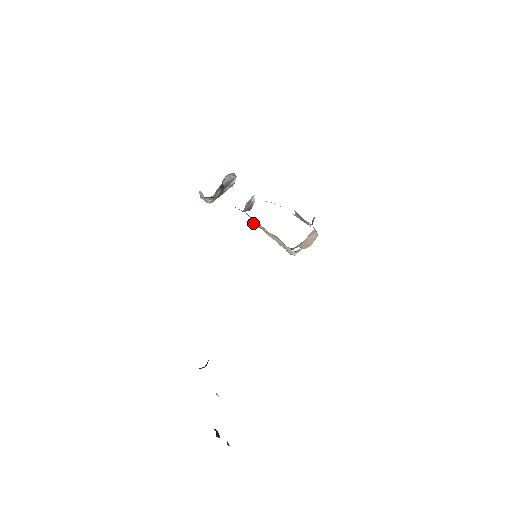
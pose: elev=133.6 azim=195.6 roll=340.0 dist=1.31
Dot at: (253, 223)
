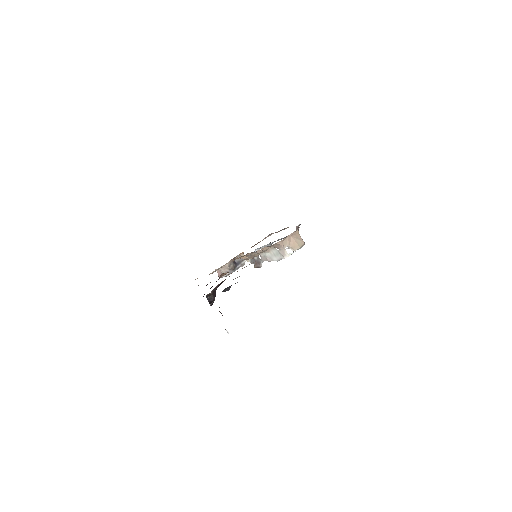
Dot at: (257, 263)
